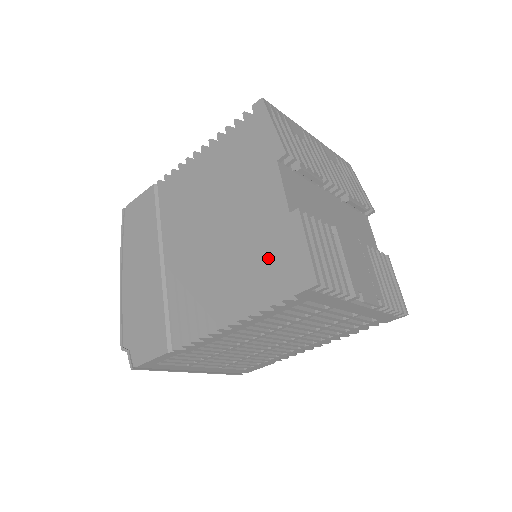
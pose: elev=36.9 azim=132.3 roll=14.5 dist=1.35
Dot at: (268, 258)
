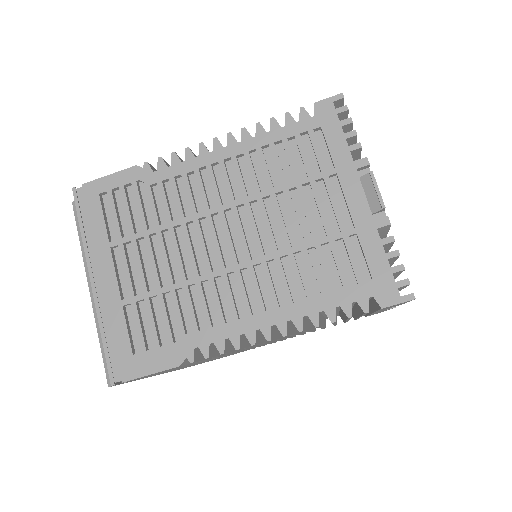
Dot at: occluded
